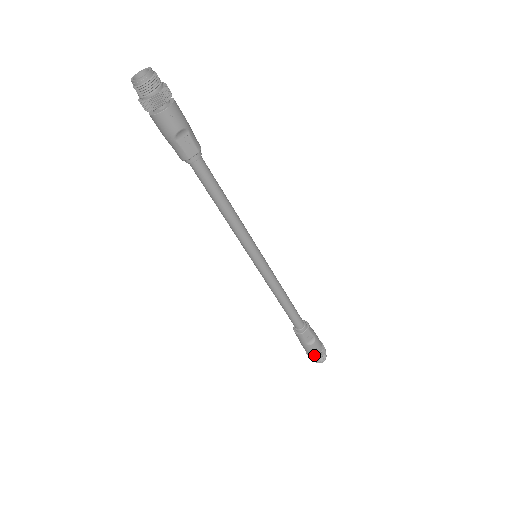
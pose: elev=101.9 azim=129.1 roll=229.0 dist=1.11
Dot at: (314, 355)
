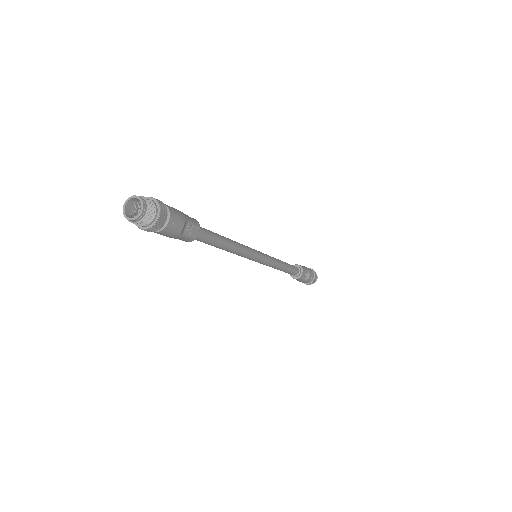
Dot at: (311, 282)
